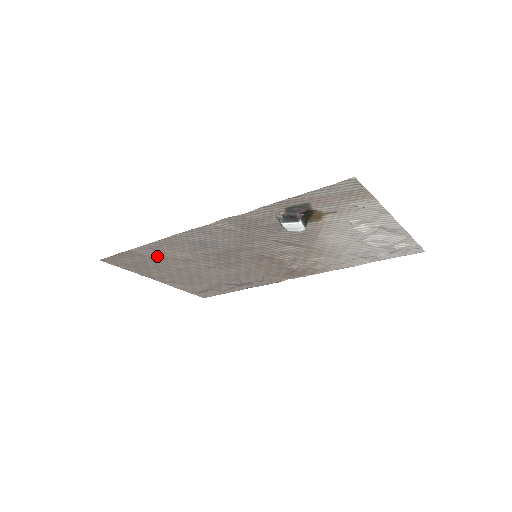
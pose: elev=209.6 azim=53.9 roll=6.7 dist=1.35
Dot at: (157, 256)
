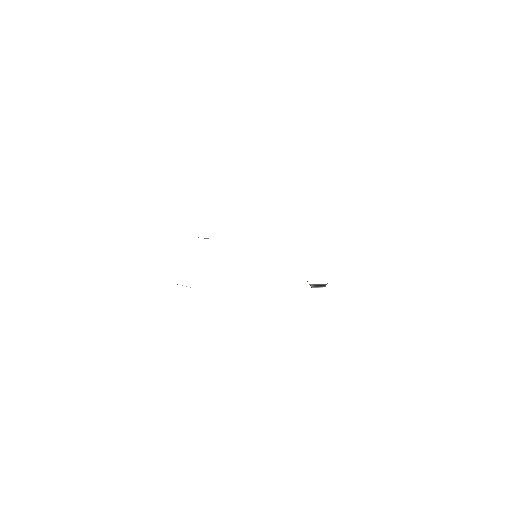
Dot at: occluded
